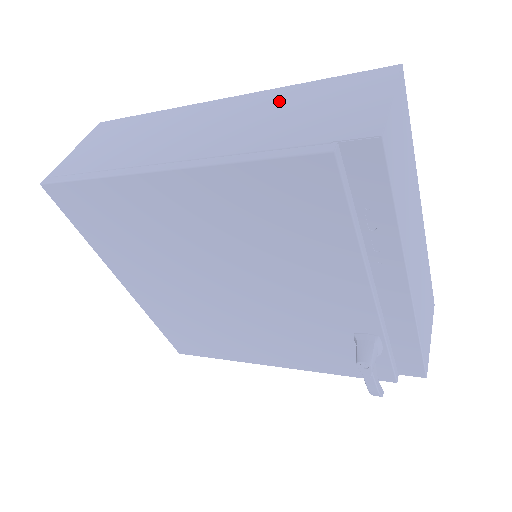
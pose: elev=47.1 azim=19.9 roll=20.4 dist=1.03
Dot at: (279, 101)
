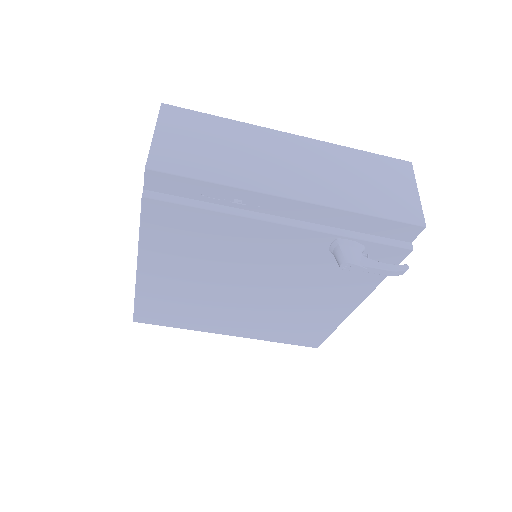
Dot at: occluded
